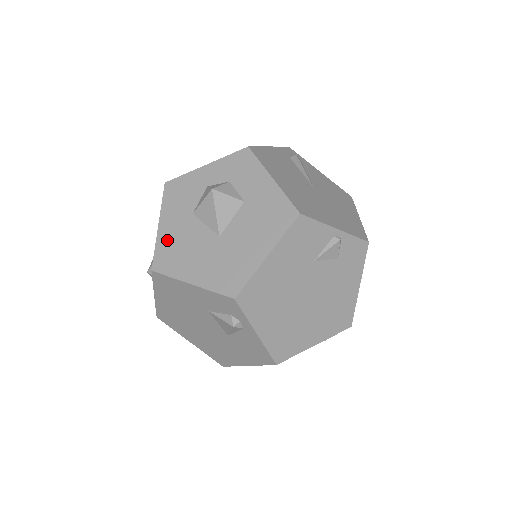
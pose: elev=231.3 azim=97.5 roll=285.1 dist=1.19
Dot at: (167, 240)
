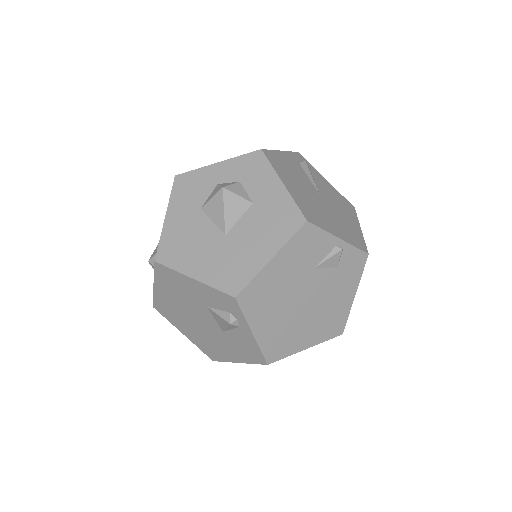
Dot at: (173, 233)
